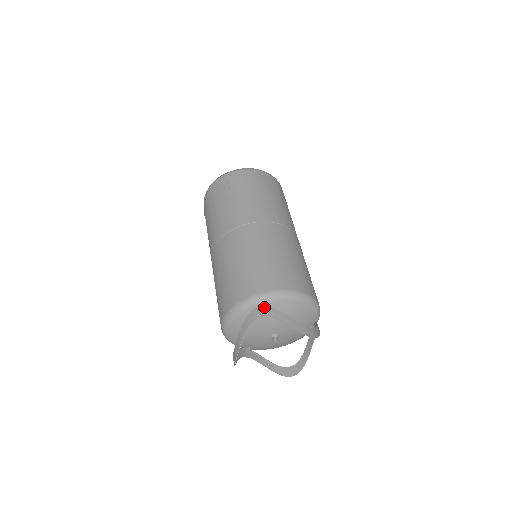
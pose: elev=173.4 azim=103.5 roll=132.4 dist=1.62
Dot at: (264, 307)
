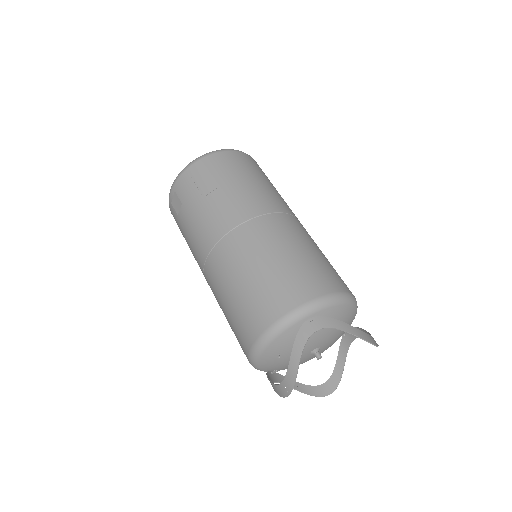
Dot at: (318, 317)
